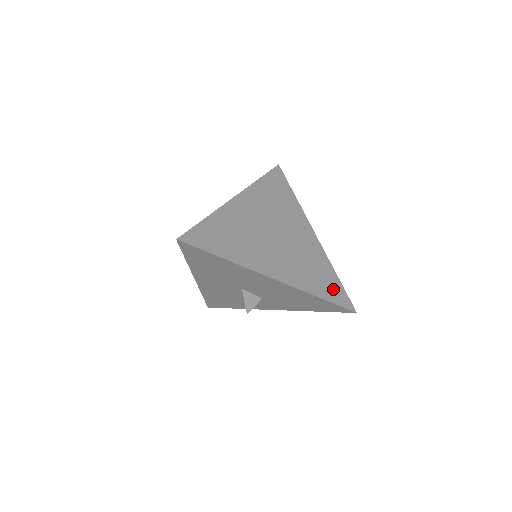
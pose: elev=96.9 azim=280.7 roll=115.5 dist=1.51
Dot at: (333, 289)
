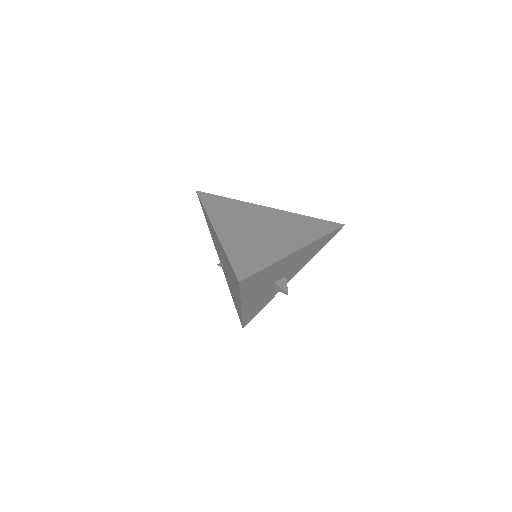
Dot at: (321, 225)
